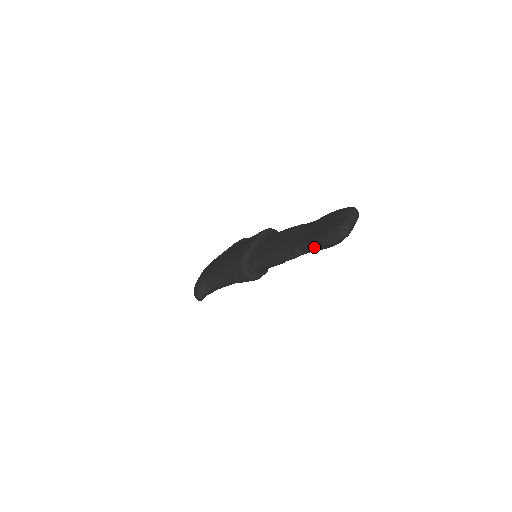
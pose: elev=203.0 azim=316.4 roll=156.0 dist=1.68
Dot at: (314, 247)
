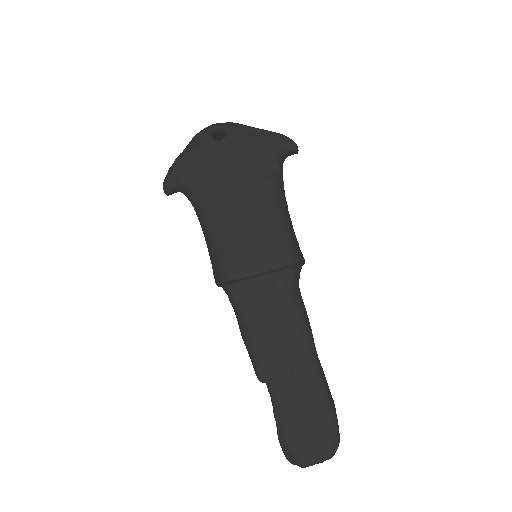
Dot at: (274, 410)
